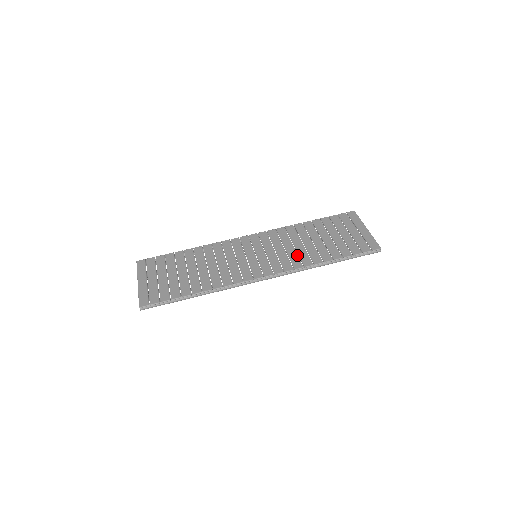
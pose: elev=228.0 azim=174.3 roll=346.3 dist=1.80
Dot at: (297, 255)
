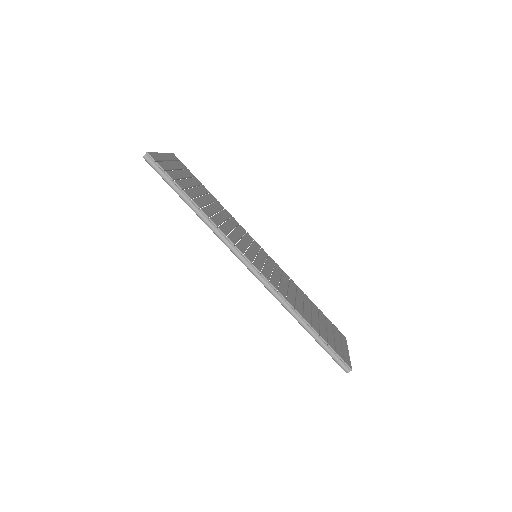
Dot at: (287, 292)
